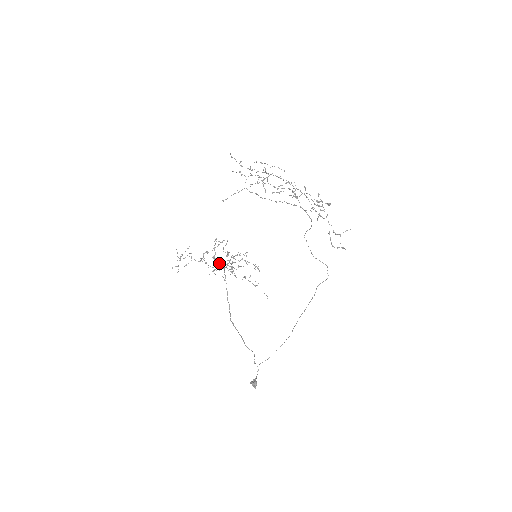
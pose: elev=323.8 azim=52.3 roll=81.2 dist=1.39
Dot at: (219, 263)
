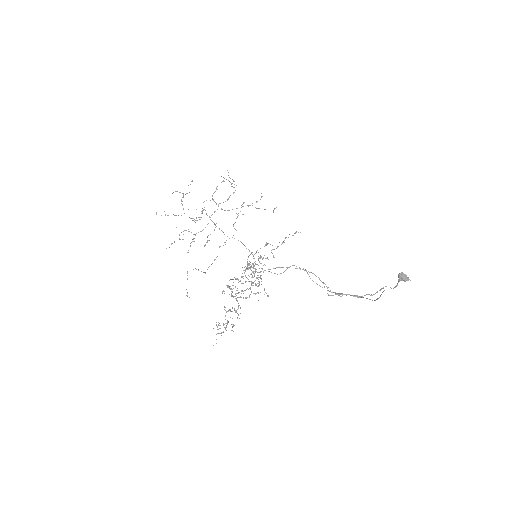
Dot at: (248, 267)
